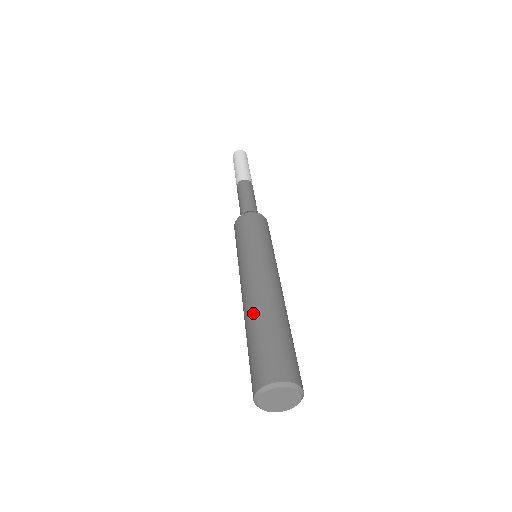
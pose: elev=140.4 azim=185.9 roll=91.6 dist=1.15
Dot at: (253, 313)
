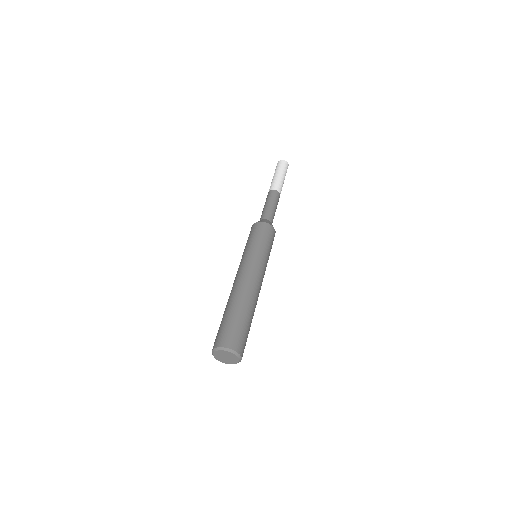
Dot at: (229, 301)
